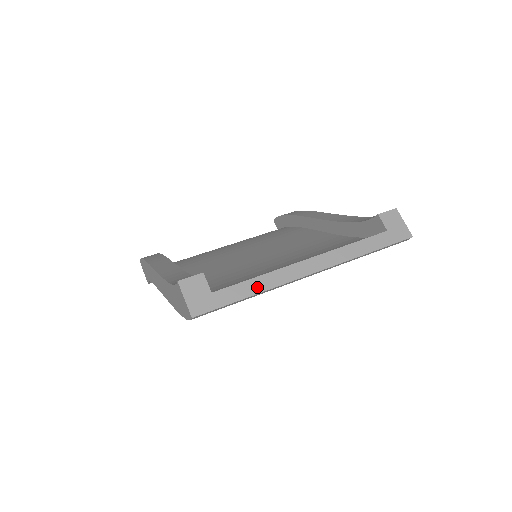
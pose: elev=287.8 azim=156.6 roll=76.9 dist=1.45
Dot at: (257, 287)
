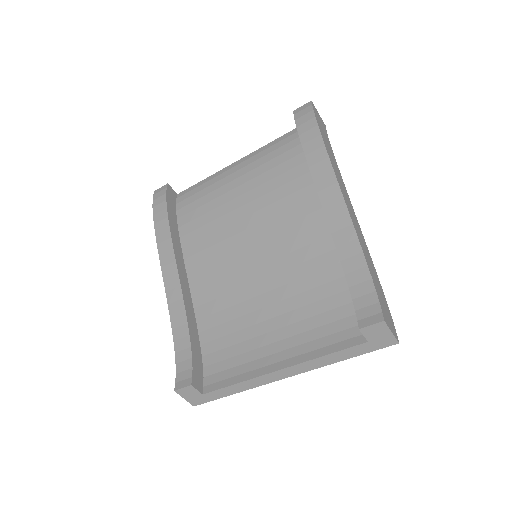
Dot at: (237, 389)
